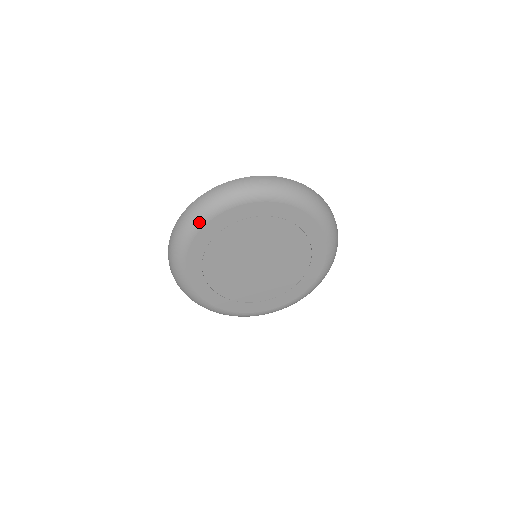
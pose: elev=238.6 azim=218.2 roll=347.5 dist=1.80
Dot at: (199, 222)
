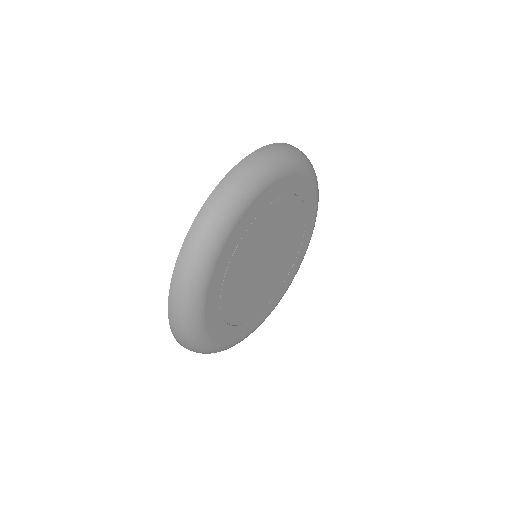
Dot at: (207, 345)
